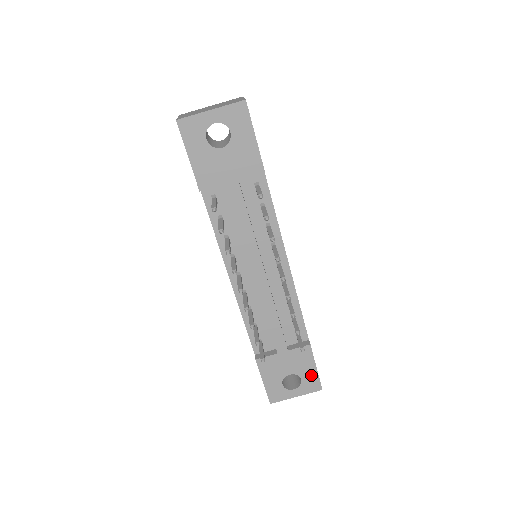
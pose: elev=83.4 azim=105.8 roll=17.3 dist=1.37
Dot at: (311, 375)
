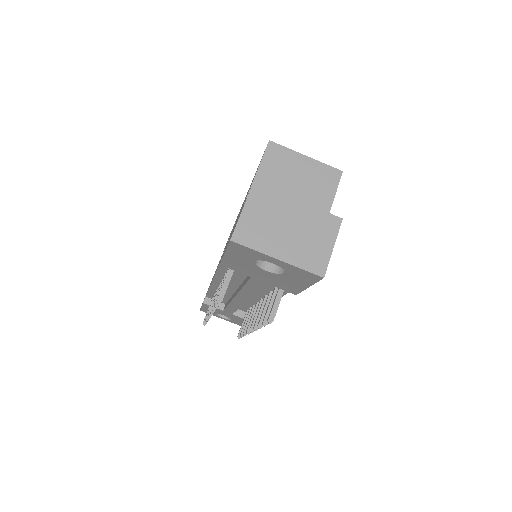
Dot at: (241, 323)
